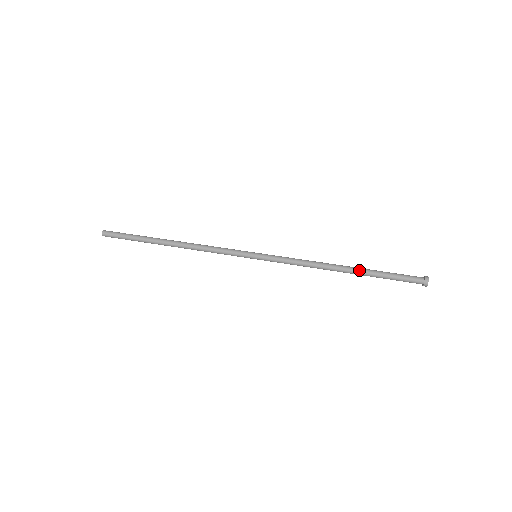
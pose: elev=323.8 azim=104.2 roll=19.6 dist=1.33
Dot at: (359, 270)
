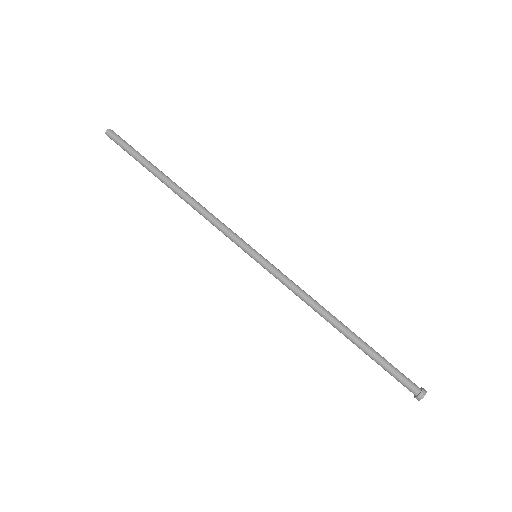
Dot at: (356, 340)
